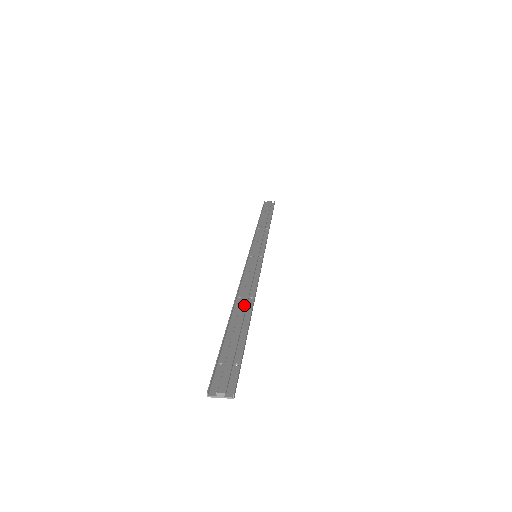
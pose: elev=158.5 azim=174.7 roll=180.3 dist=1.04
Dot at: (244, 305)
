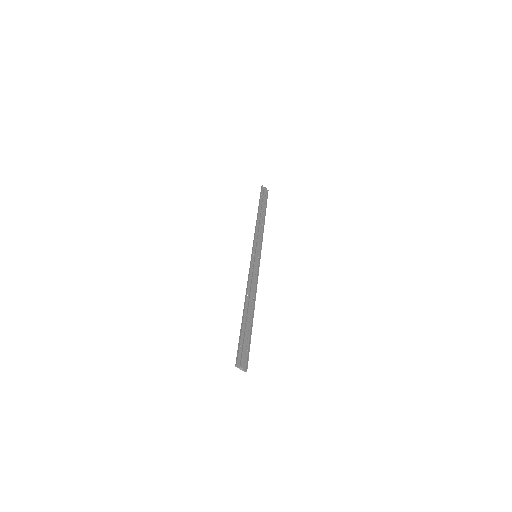
Dot at: (251, 305)
